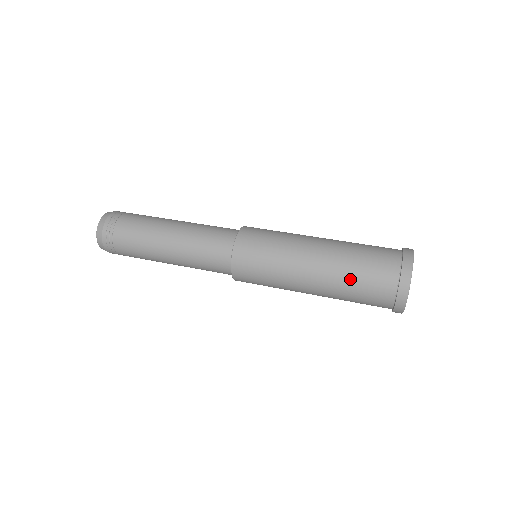
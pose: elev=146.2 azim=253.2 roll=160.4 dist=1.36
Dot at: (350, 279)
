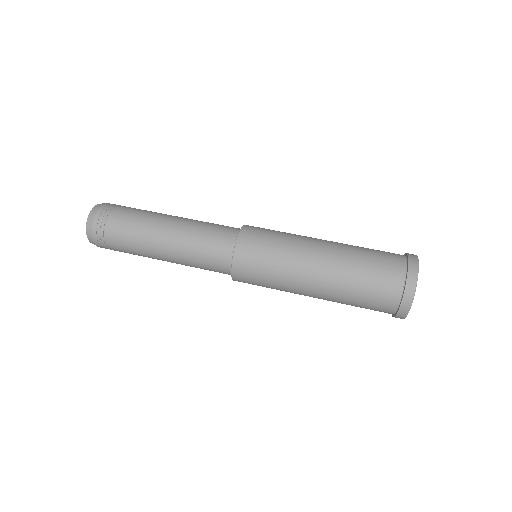
Dot at: occluded
